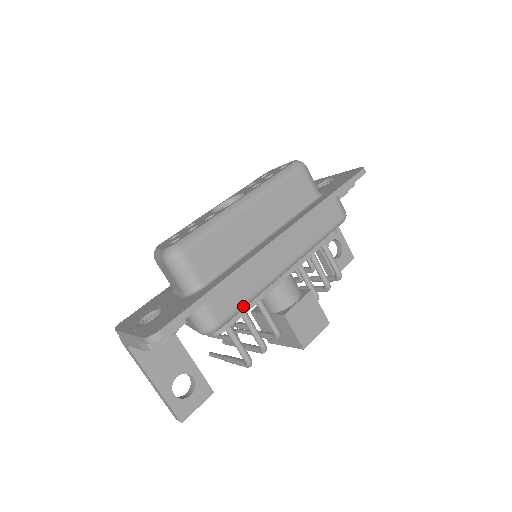
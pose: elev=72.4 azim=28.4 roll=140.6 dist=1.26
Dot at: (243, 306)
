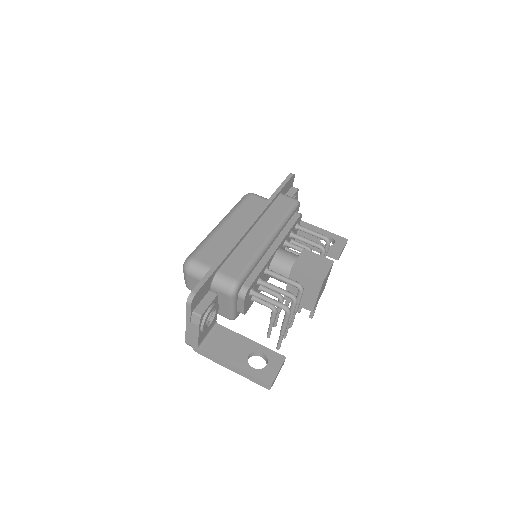
Dot at: (249, 266)
